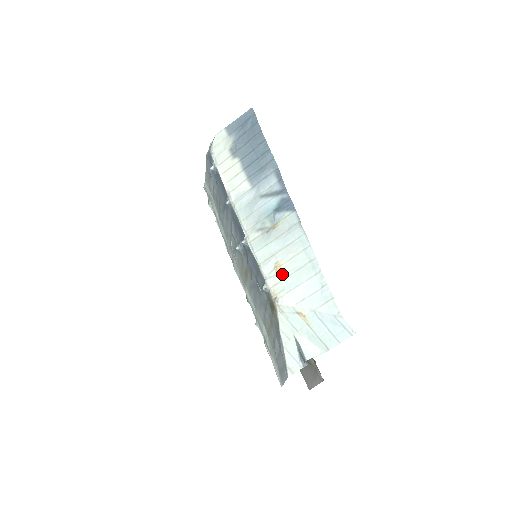
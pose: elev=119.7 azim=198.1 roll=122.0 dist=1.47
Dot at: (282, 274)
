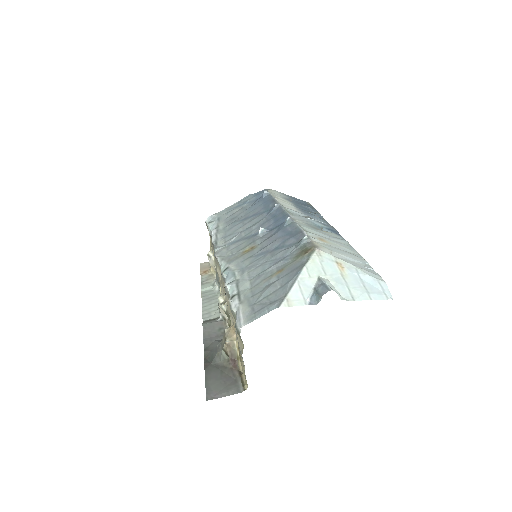
Dot at: (326, 243)
